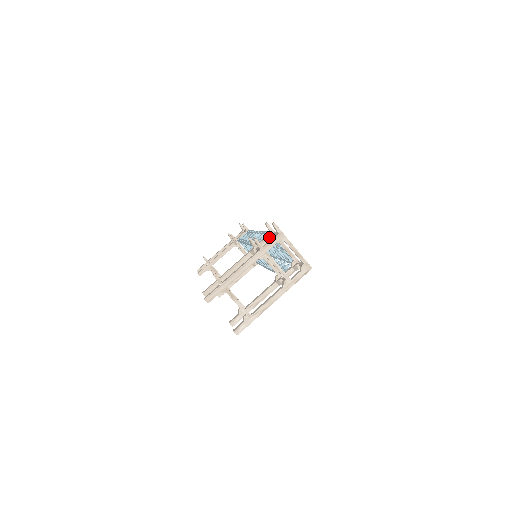
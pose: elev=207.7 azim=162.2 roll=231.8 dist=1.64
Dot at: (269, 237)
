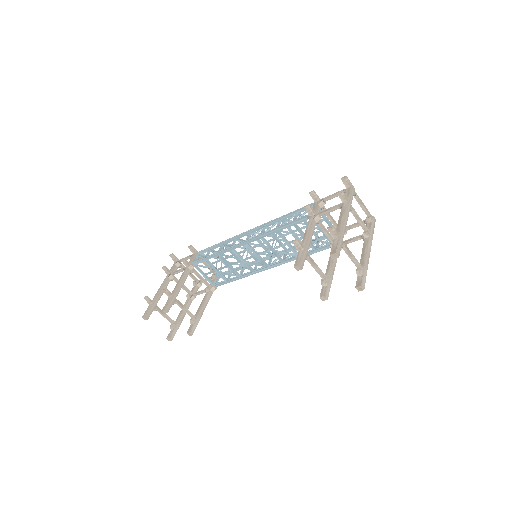
Dot at: (321, 203)
